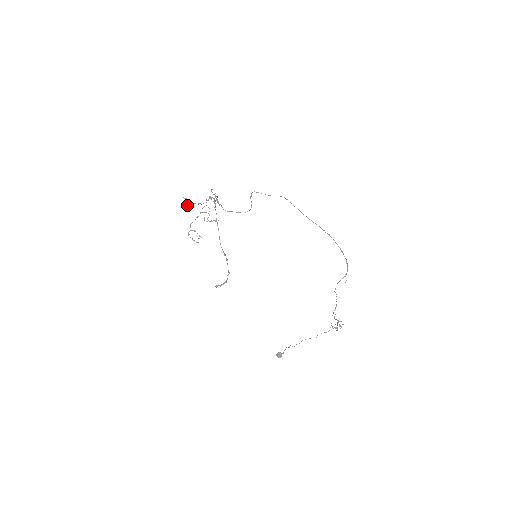
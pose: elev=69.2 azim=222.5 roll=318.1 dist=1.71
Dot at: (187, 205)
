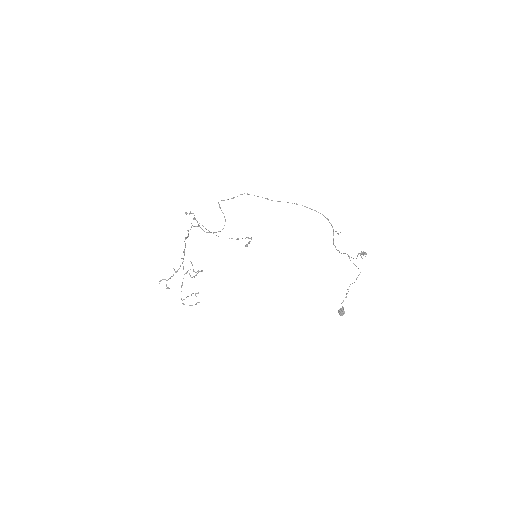
Dot at: (166, 288)
